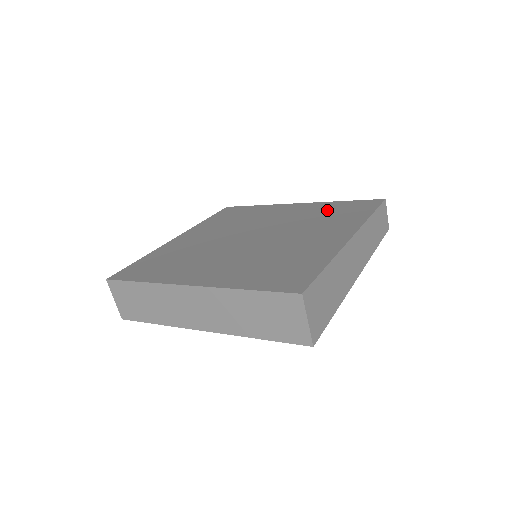
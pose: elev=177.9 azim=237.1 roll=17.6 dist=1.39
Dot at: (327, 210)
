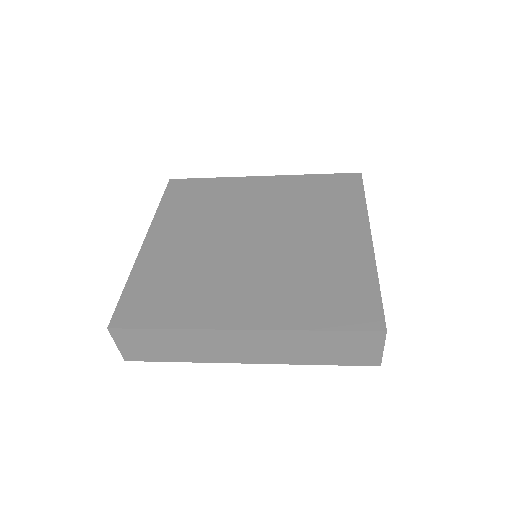
Dot at: (310, 190)
